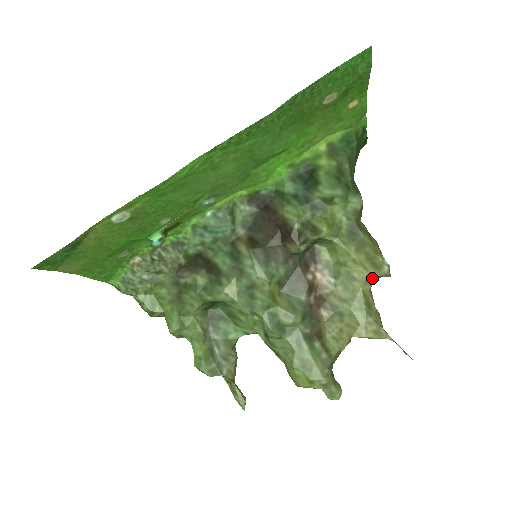
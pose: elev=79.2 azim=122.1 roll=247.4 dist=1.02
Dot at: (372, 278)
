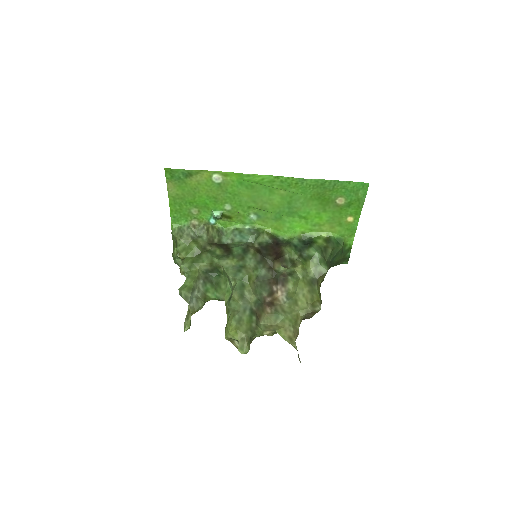
Dot at: (307, 309)
